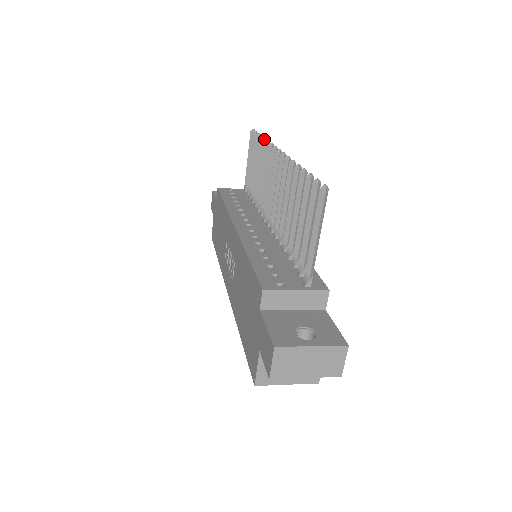
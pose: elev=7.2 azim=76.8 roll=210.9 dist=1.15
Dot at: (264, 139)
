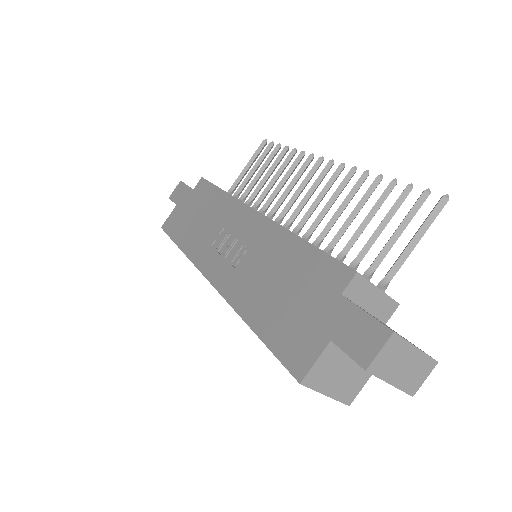
Dot at: (296, 149)
